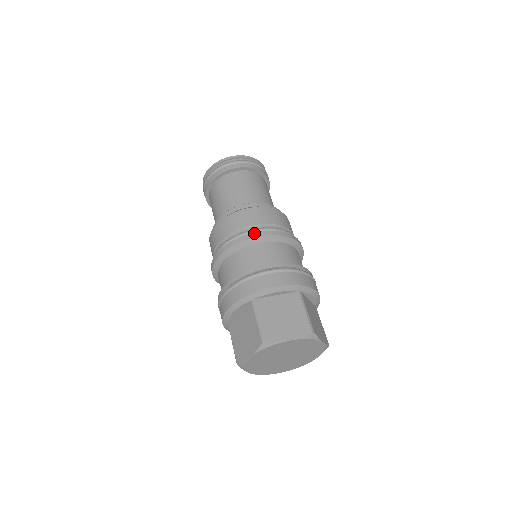
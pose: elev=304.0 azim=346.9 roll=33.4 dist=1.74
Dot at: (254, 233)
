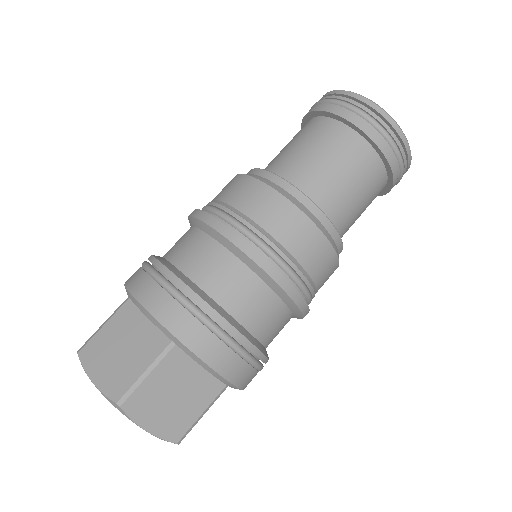
Dot at: (214, 218)
